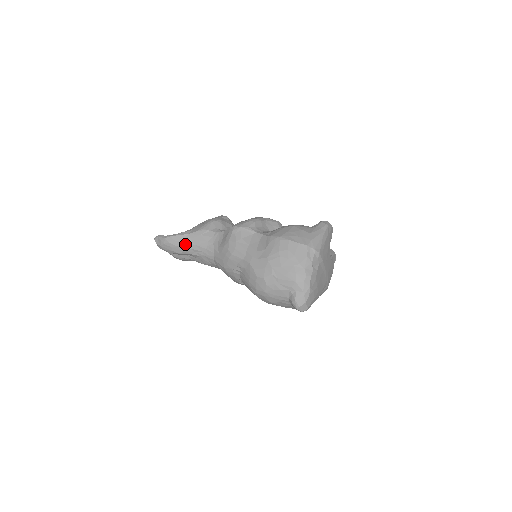
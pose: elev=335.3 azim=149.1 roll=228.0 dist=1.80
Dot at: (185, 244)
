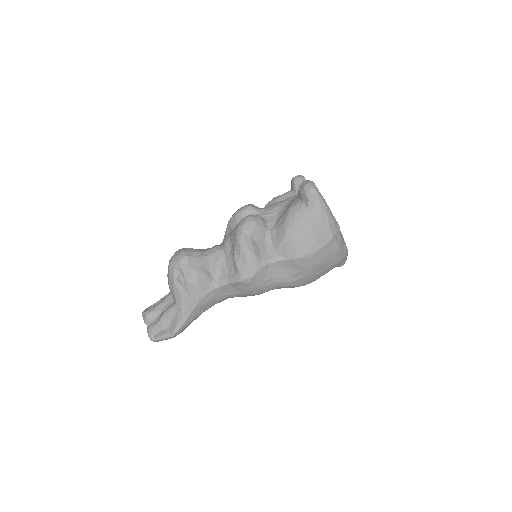
Dot at: (195, 319)
